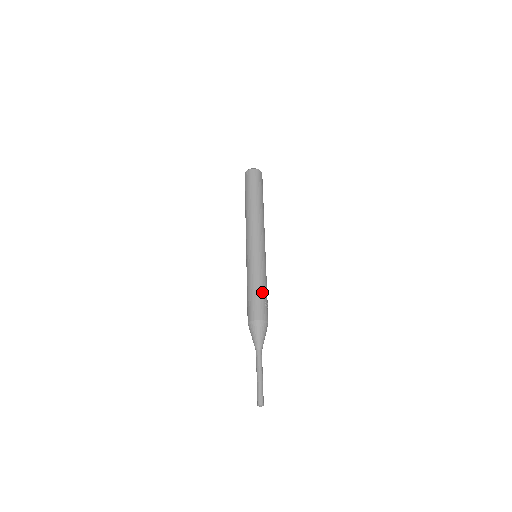
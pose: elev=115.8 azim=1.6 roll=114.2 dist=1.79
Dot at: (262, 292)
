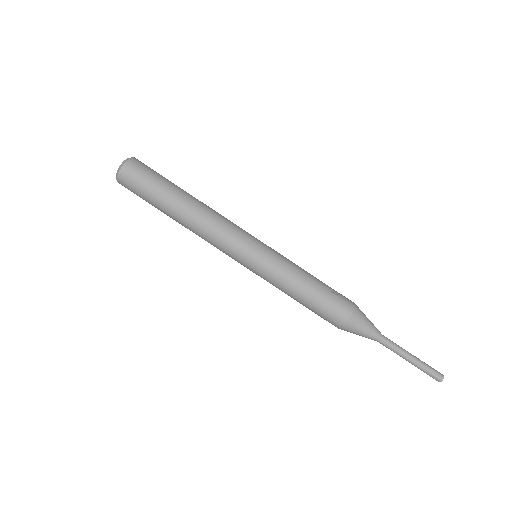
Dot at: (315, 289)
